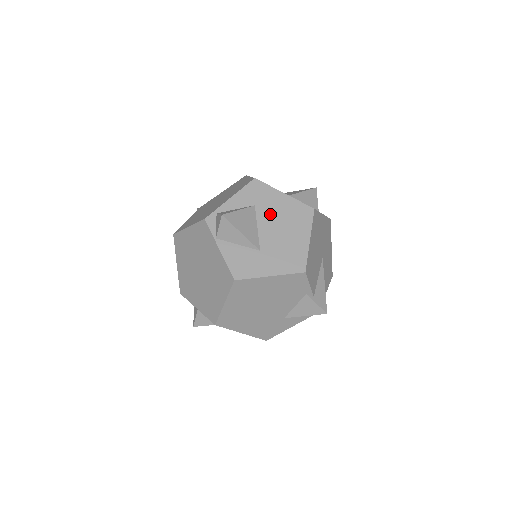
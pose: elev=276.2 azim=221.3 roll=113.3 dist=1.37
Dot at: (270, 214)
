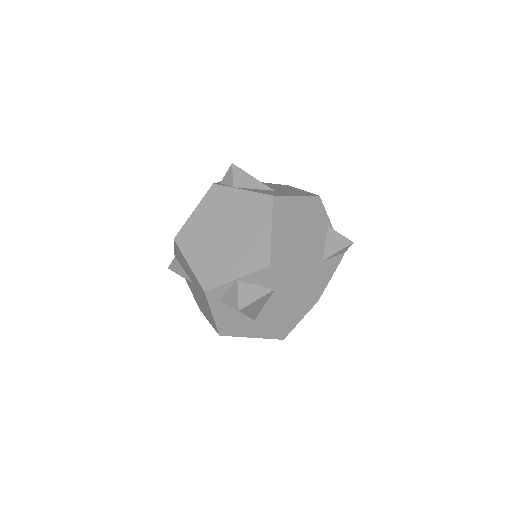
Dot at: occluded
